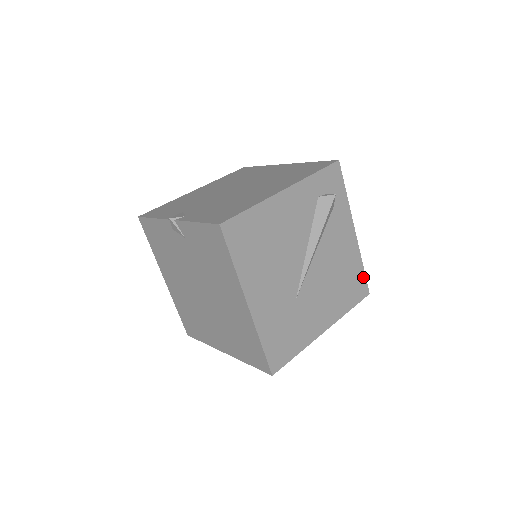
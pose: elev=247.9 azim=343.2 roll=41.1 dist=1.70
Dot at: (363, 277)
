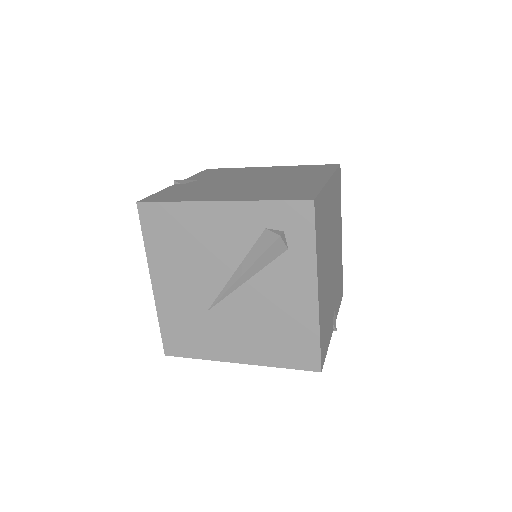
Dot at: (316, 348)
